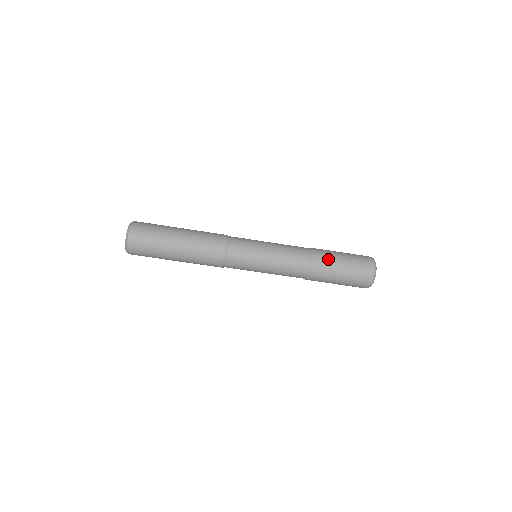
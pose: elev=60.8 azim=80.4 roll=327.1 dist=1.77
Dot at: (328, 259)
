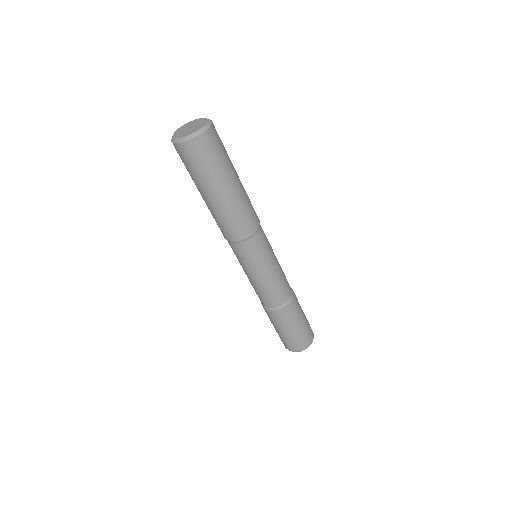
Dot at: (291, 317)
